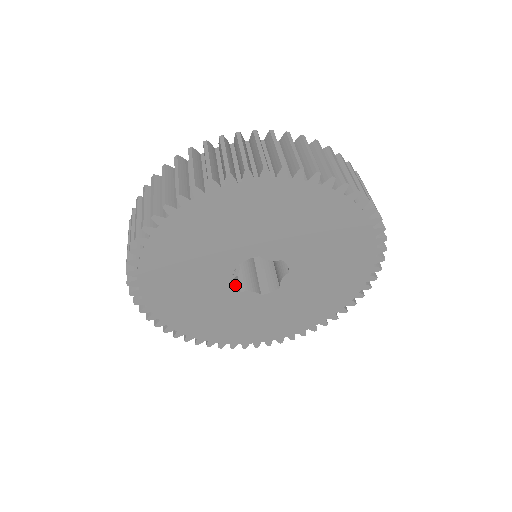
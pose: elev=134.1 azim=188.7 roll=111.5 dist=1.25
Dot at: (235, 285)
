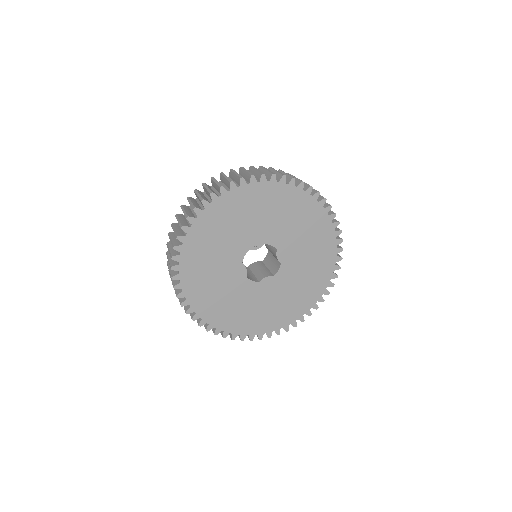
Dot at: (242, 257)
